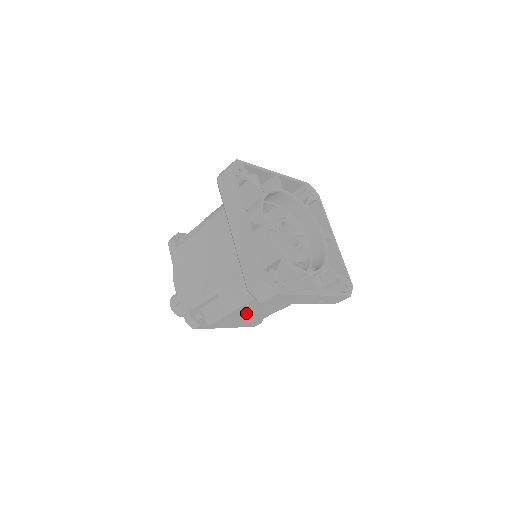
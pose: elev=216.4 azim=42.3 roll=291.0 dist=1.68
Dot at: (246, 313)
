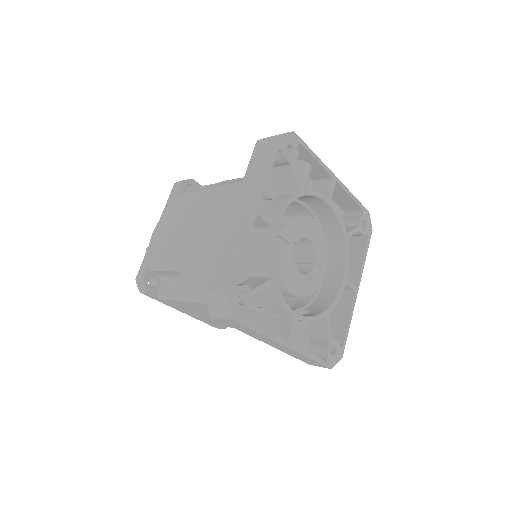
Dot at: (205, 311)
